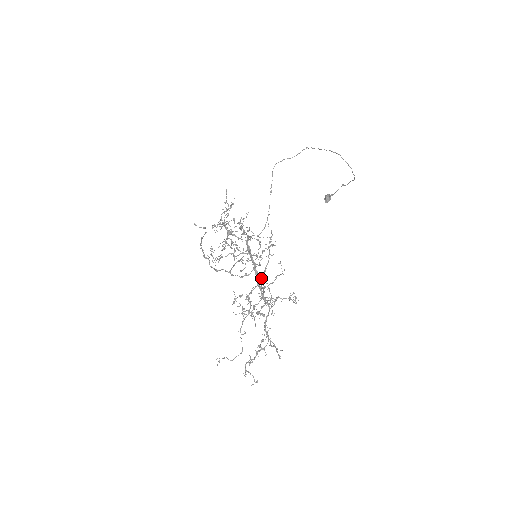
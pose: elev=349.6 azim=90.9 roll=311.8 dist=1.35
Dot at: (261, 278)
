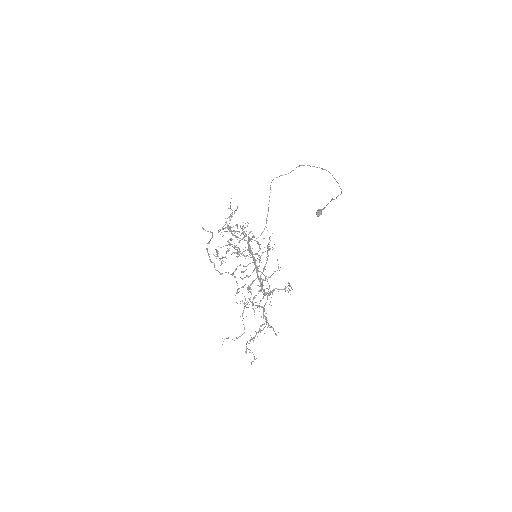
Dot at: (260, 271)
